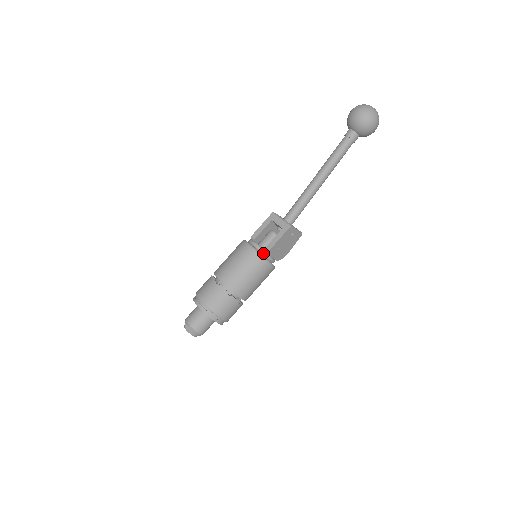
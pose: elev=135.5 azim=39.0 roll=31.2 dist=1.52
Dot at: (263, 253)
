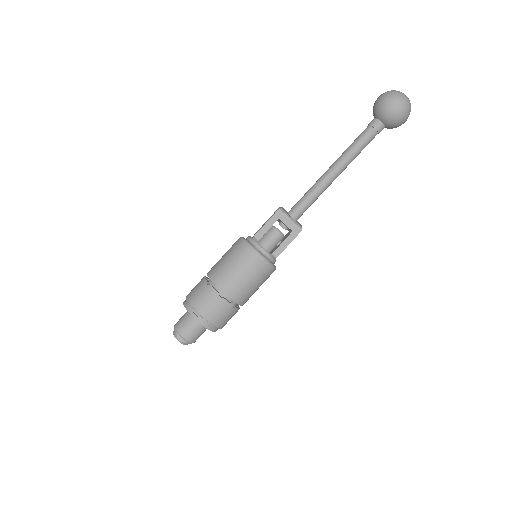
Dot at: (271, 260)
